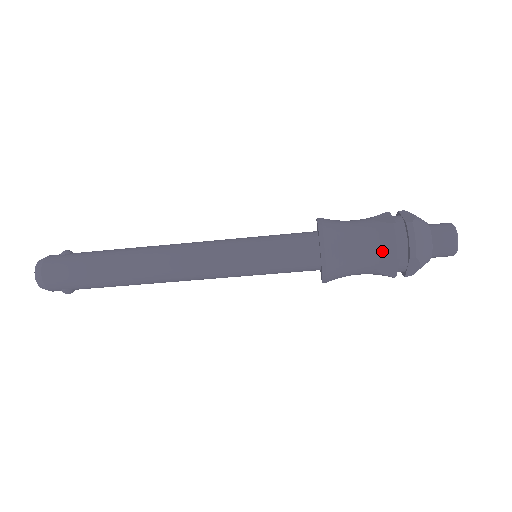
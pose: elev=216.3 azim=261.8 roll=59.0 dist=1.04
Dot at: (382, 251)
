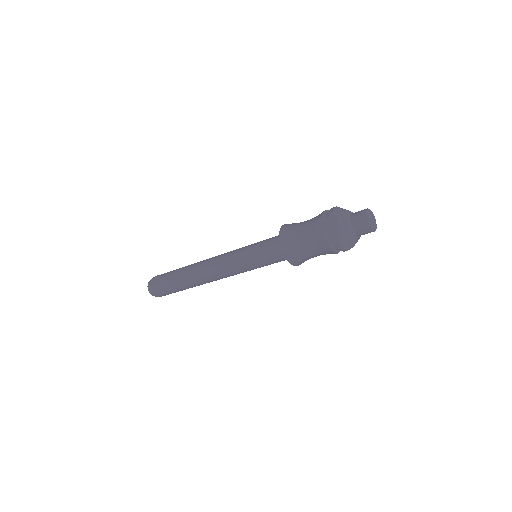
Dot at: (325, 253)
